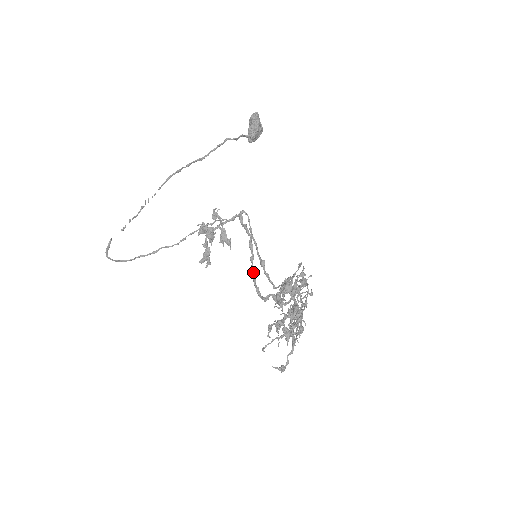
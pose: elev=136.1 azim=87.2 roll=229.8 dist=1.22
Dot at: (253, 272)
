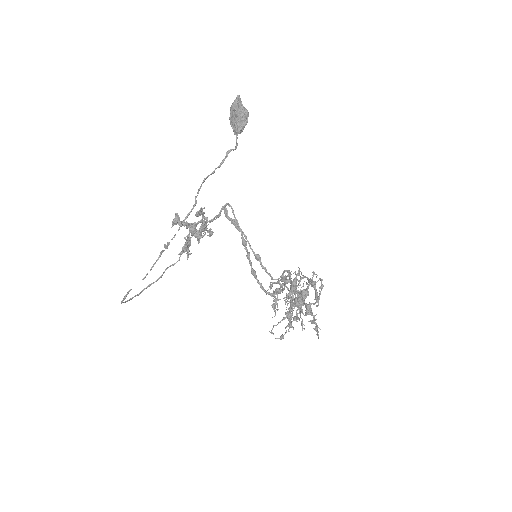
Dot at: (254, 270)
